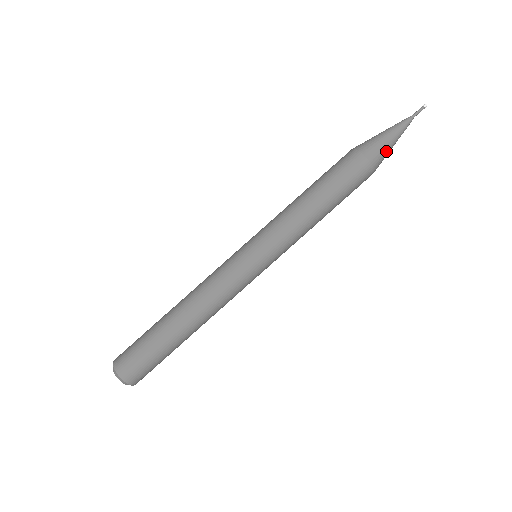
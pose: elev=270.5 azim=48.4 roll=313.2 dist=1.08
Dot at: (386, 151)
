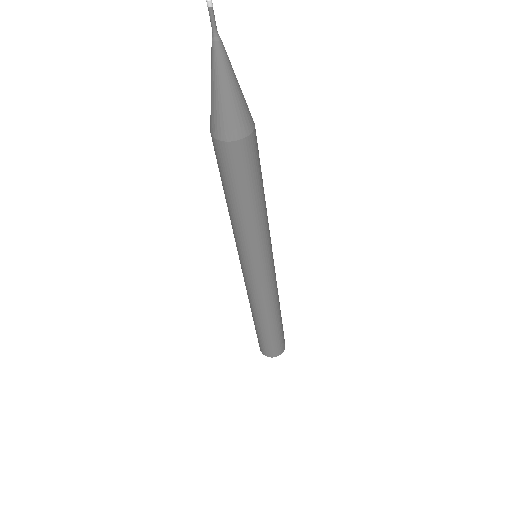
Dot at: (244, 100)
